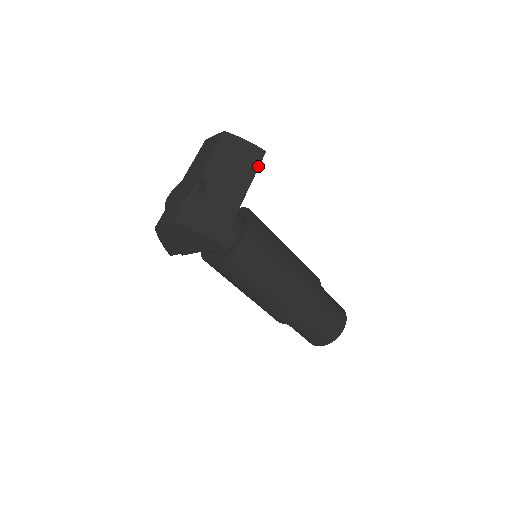
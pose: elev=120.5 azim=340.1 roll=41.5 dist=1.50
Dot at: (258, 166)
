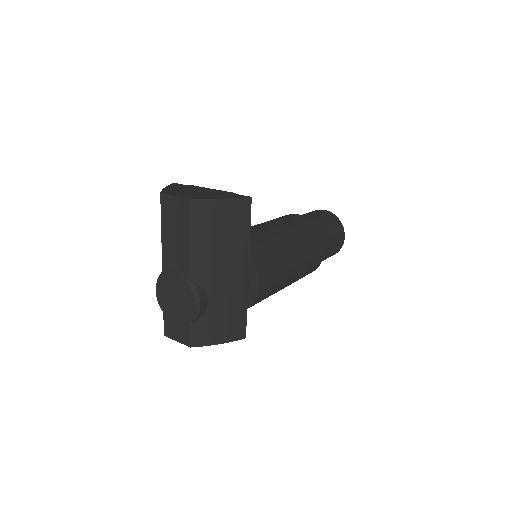
Dot at: (249, 225)
